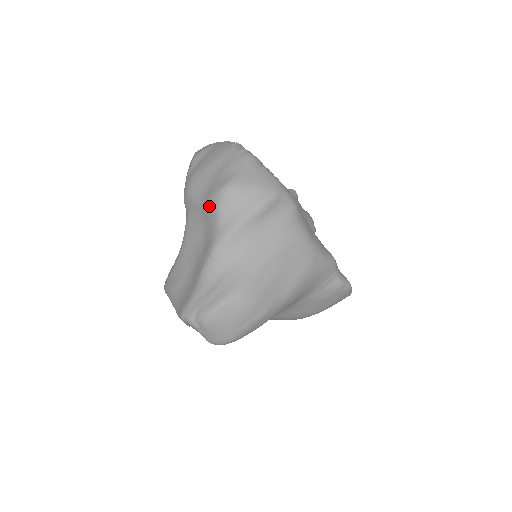
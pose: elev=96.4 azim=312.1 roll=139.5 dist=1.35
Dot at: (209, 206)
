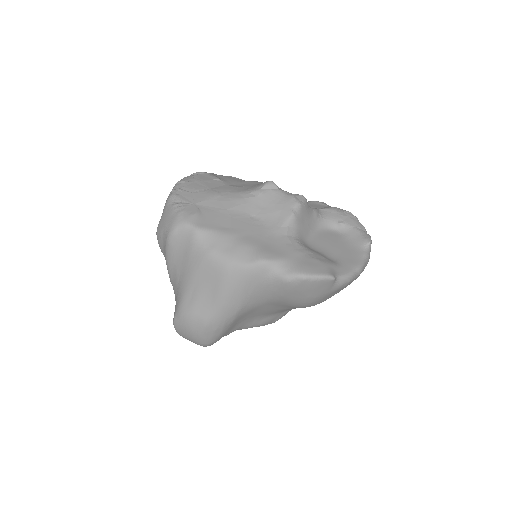
Dot at: occluded
